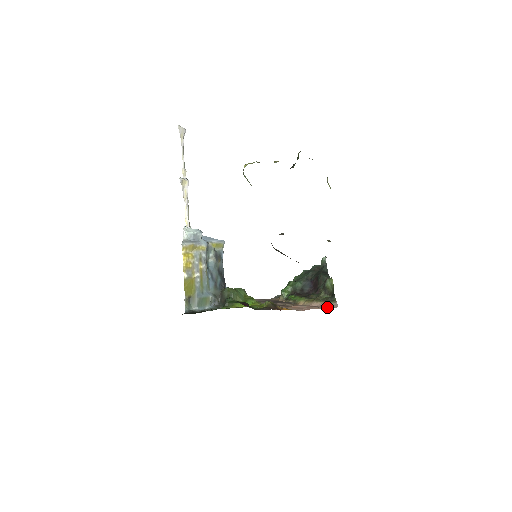
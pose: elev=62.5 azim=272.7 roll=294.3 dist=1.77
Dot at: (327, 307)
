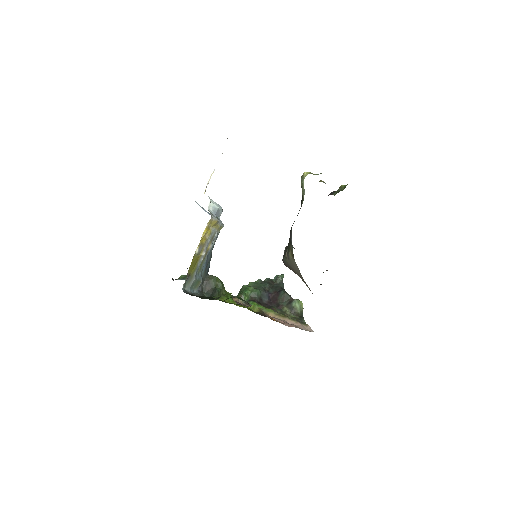
Dot at: (305, 329)
